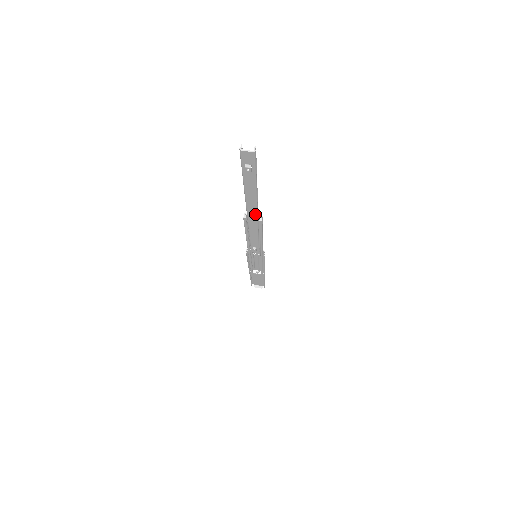
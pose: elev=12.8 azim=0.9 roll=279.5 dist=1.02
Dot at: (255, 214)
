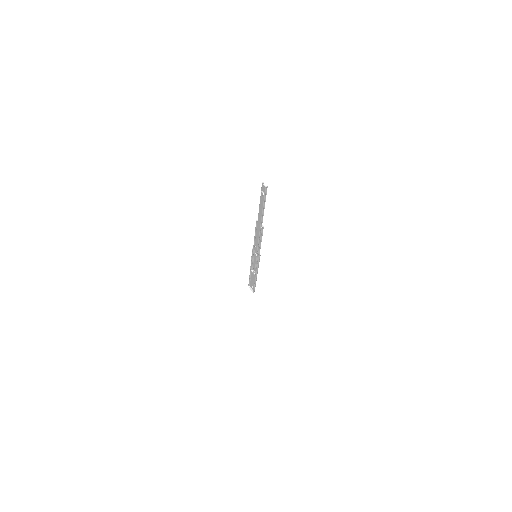
Dot at: (260, 221)
